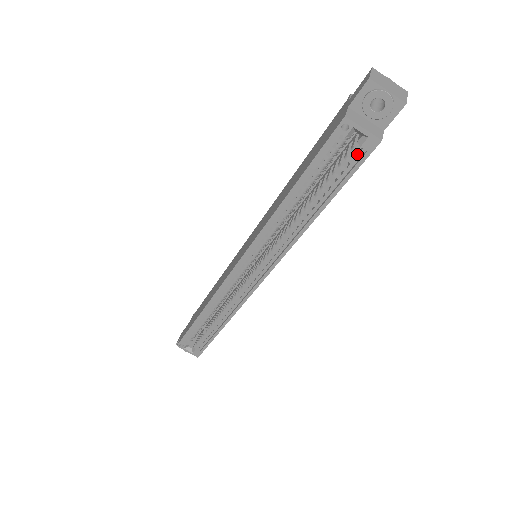
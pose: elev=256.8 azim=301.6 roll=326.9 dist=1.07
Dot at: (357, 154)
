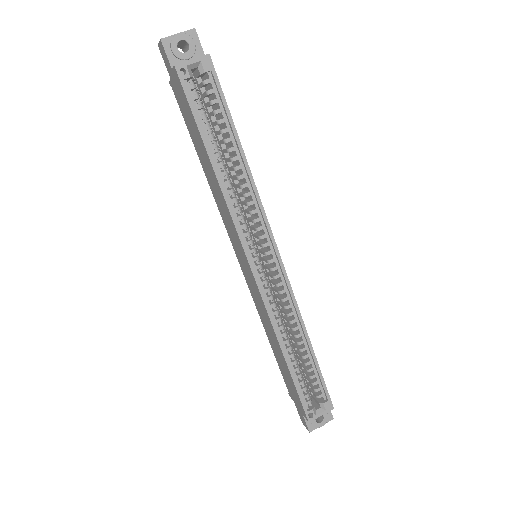
Dot at: (210, 82)
